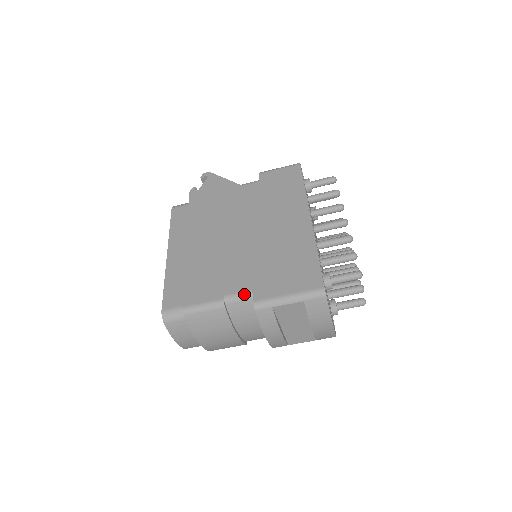
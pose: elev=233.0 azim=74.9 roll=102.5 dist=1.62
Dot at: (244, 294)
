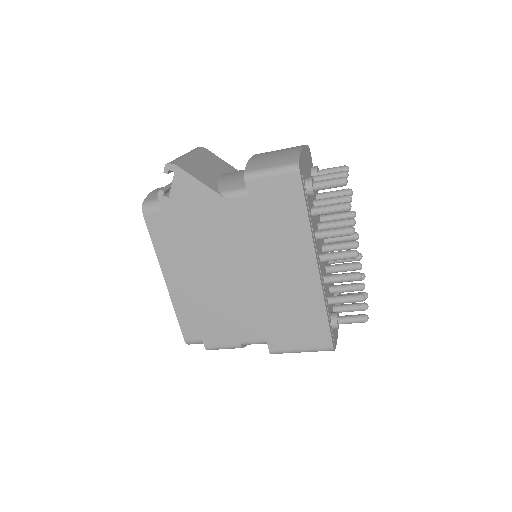
Dot at: (259, 343)
